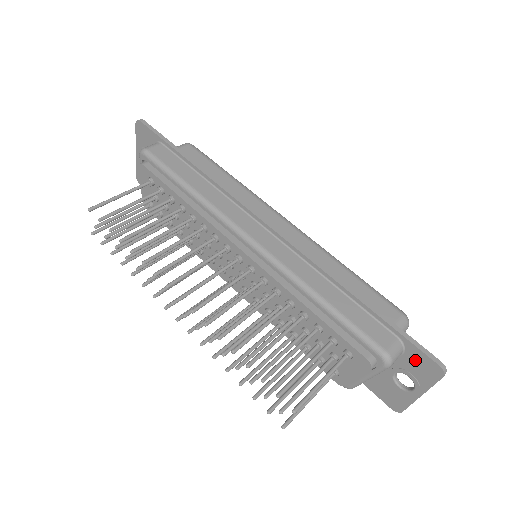
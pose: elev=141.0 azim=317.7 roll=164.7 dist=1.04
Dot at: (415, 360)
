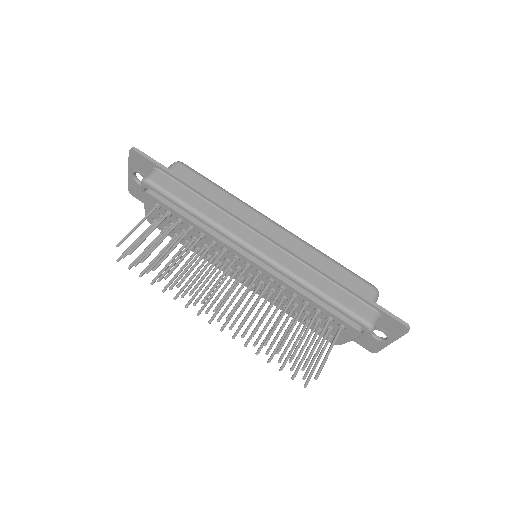
Dot at: (388, 323)
